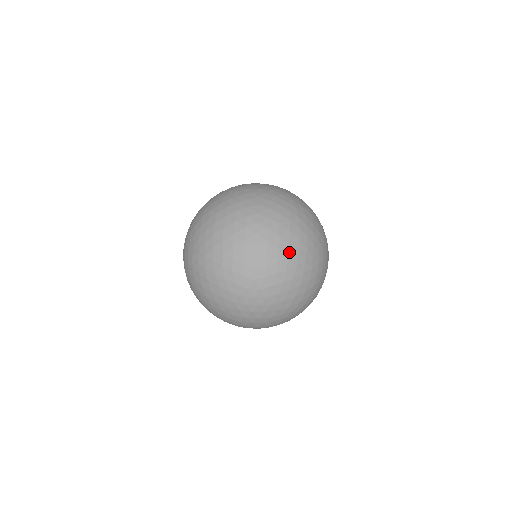
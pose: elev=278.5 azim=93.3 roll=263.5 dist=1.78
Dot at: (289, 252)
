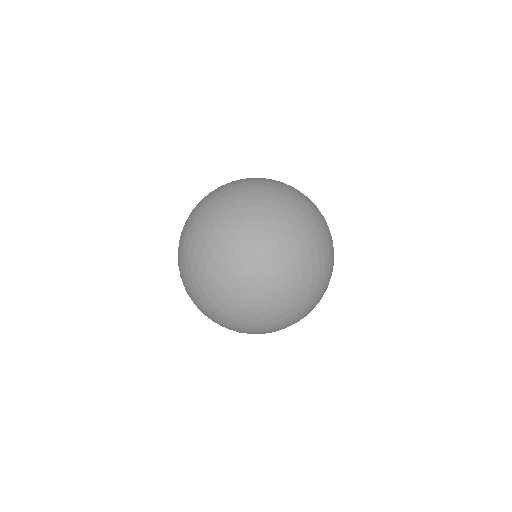
Dot at: (280, 228)
